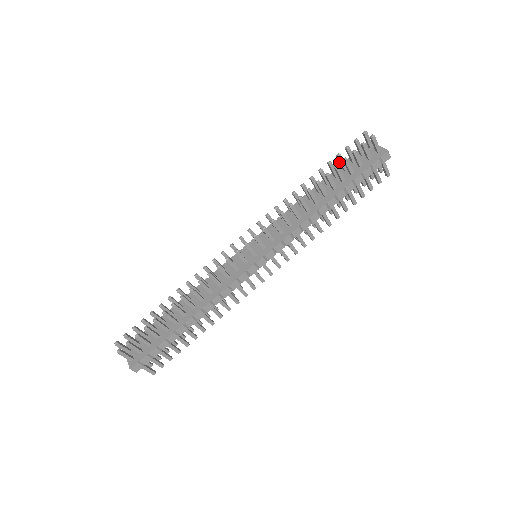
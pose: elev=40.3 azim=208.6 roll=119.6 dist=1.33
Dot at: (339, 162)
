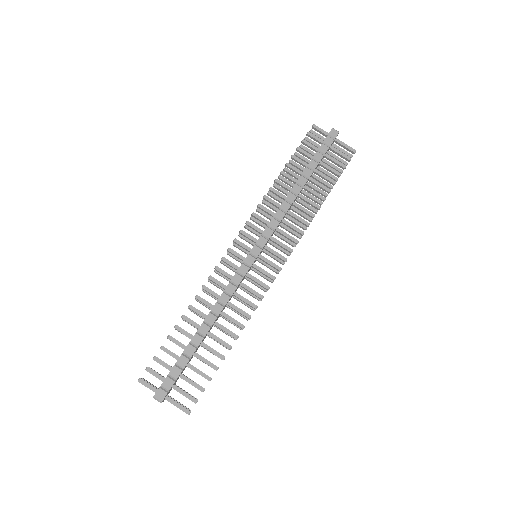
Dot at: occluded
